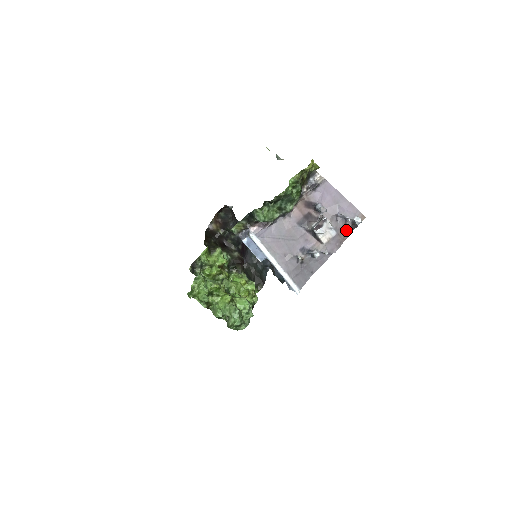
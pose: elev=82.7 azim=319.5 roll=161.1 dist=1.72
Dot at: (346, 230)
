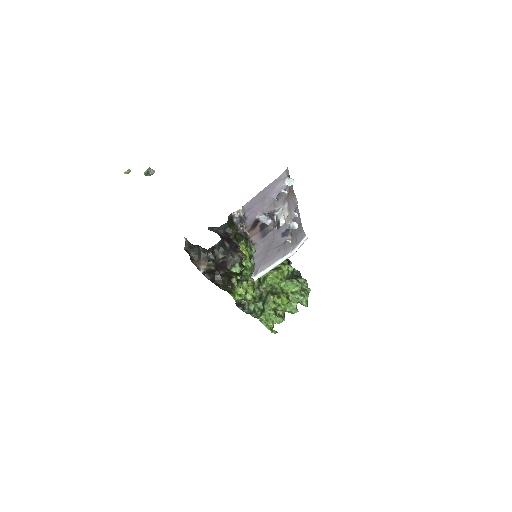
Dot at: (289, 191)
